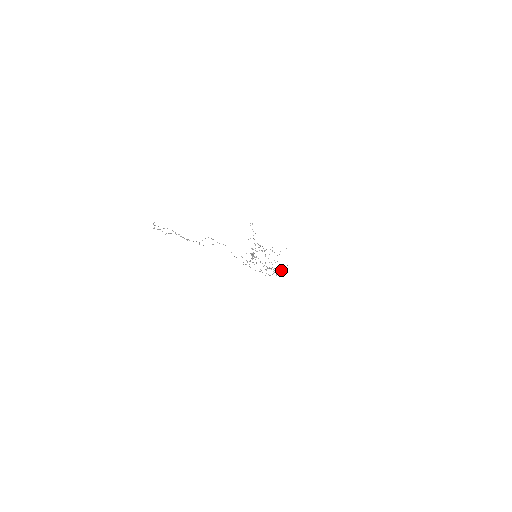
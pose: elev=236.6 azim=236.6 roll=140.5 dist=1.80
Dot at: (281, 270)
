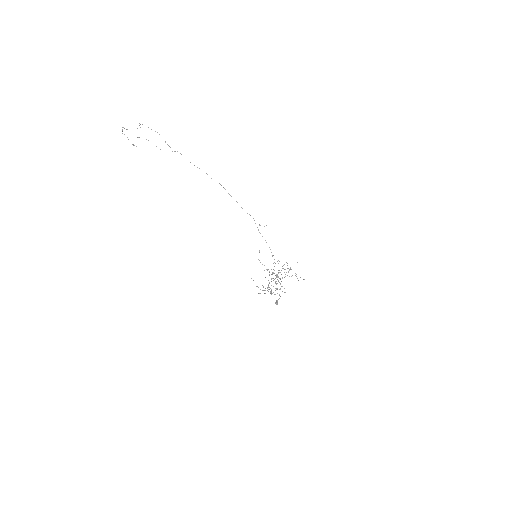
Dot at: occluded
